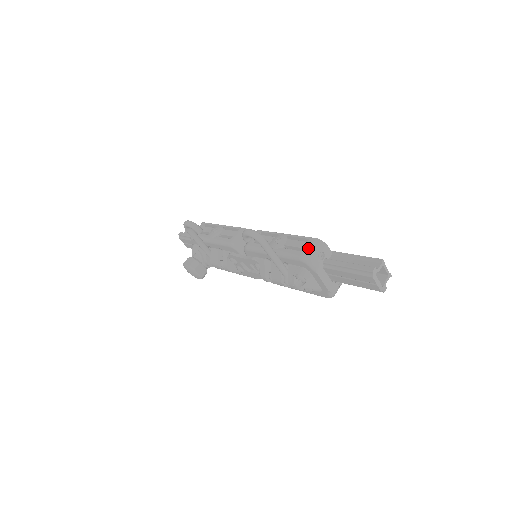
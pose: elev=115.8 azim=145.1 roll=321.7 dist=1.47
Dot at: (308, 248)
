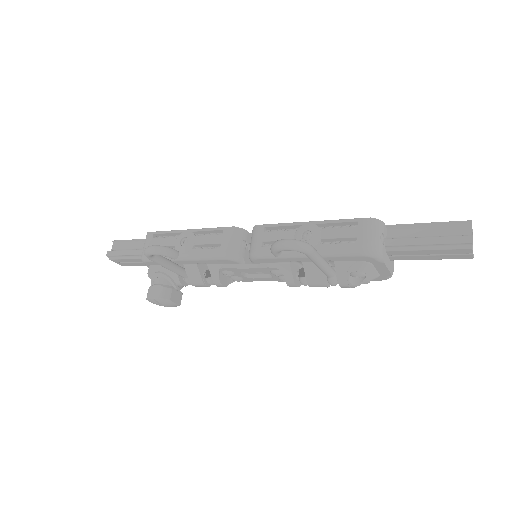
Dot at: (366, 236)
